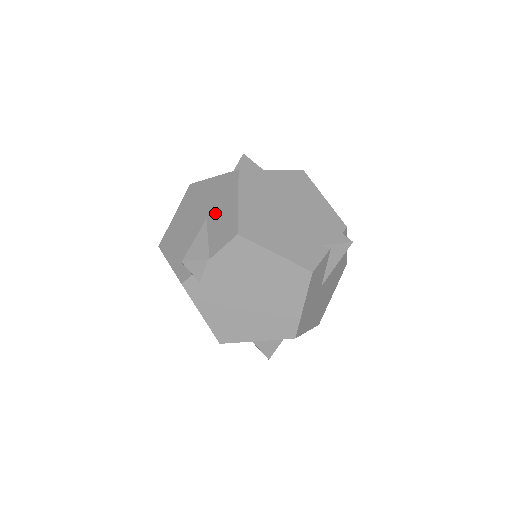
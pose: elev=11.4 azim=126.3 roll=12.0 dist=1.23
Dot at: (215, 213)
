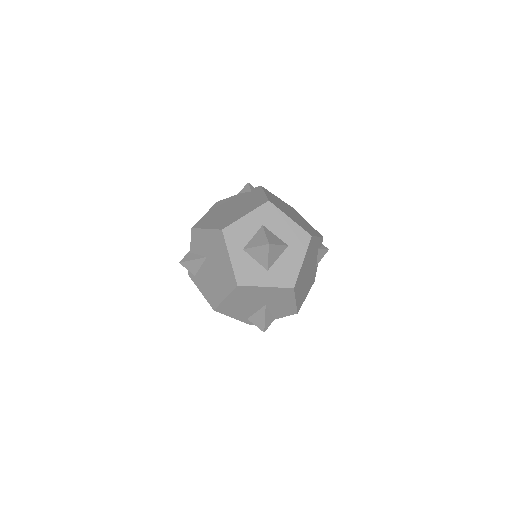
Dot at: (275, 304)
